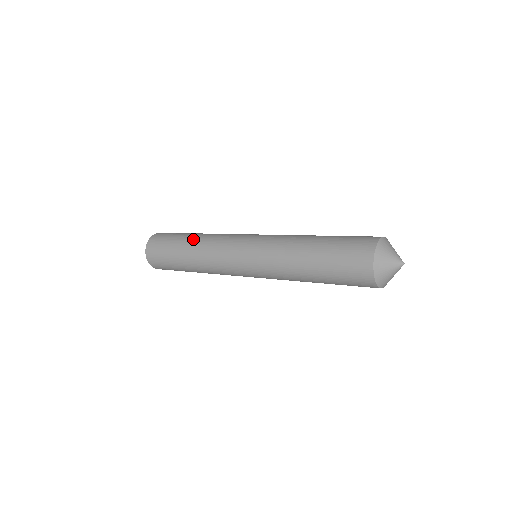
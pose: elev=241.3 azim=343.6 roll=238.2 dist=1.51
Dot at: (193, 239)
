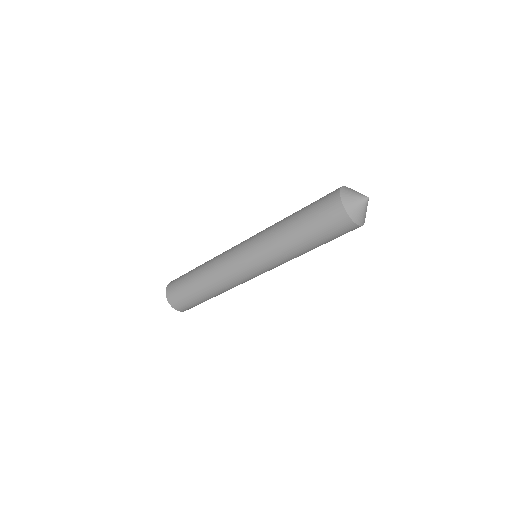
Dot at: occluded
